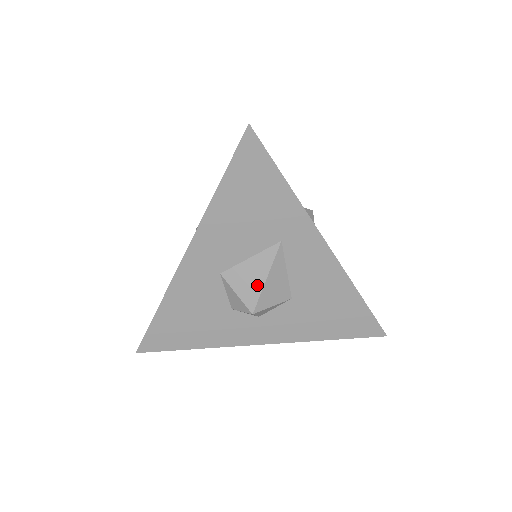
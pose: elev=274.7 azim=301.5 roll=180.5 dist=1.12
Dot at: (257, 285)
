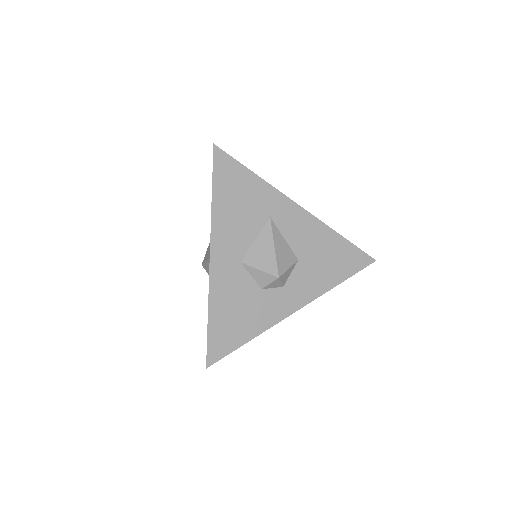
Dot at: (270, 255)
